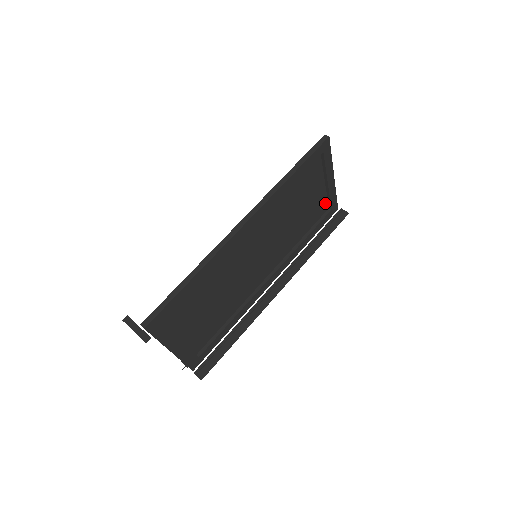
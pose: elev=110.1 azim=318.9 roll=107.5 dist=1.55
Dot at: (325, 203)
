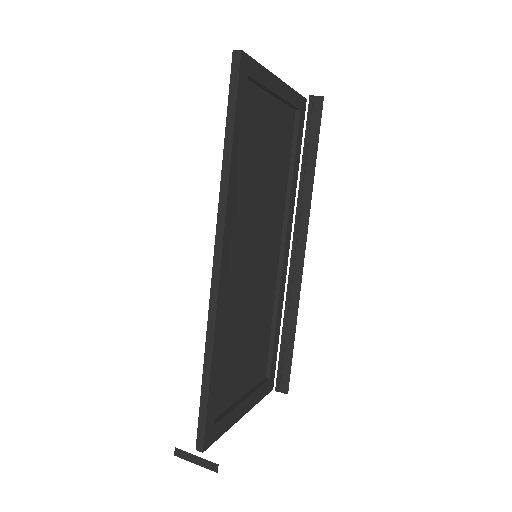
Dot at: (288, 112)
